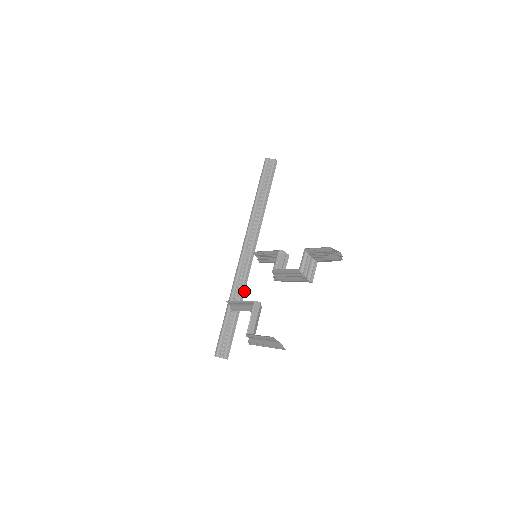
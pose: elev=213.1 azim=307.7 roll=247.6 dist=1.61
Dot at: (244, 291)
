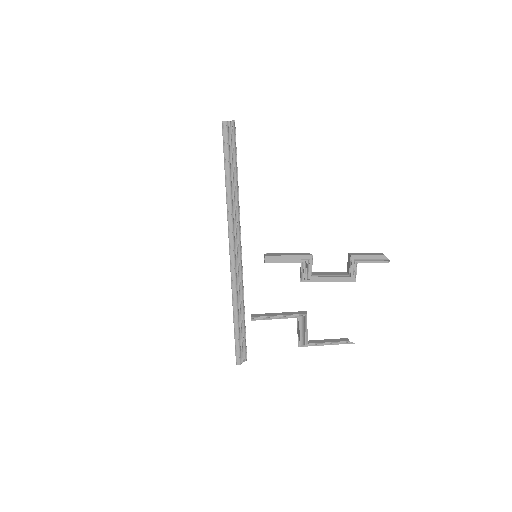
Dot at: (243, 292)
